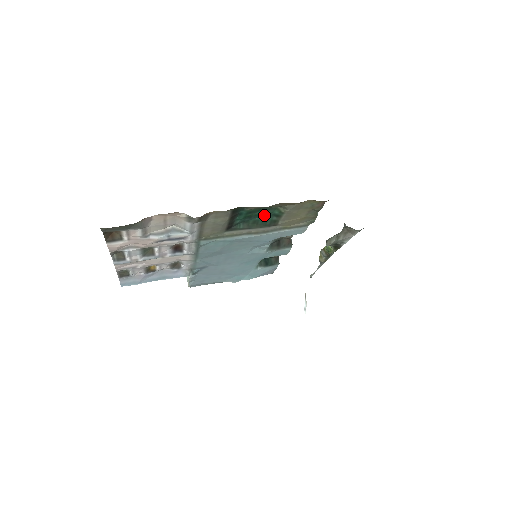
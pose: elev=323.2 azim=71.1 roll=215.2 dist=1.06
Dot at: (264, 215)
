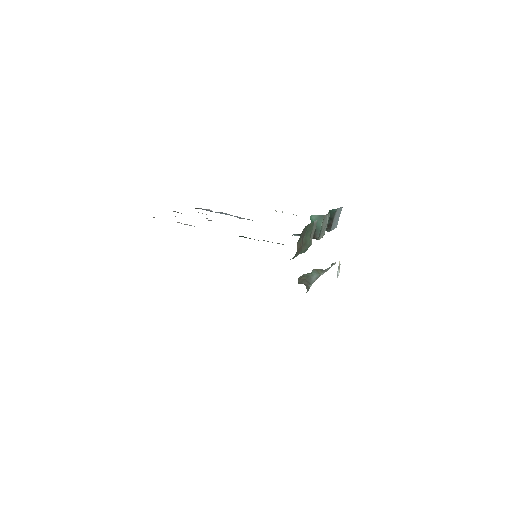
Dot at: occluded
